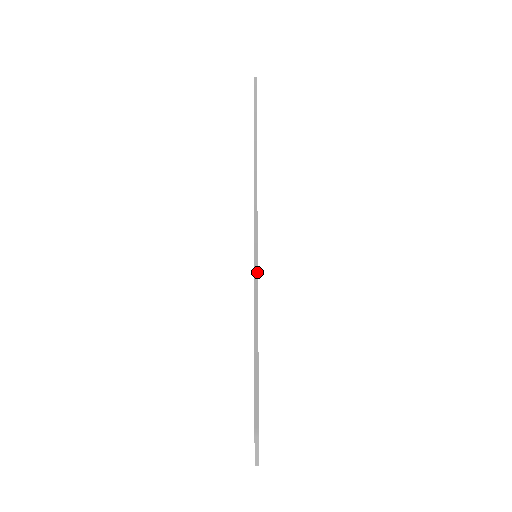
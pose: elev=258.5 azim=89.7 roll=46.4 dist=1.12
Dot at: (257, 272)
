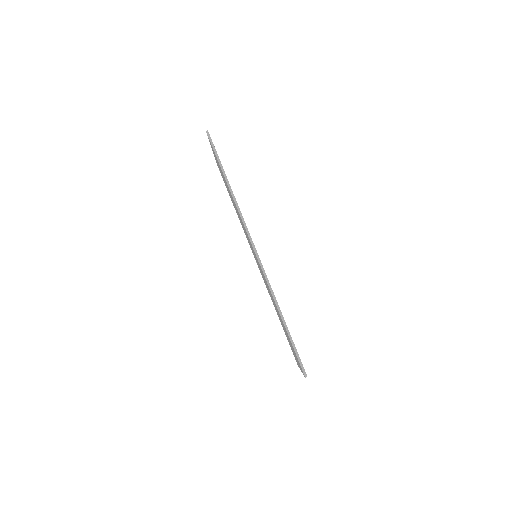
Dot at: (272, 291)
